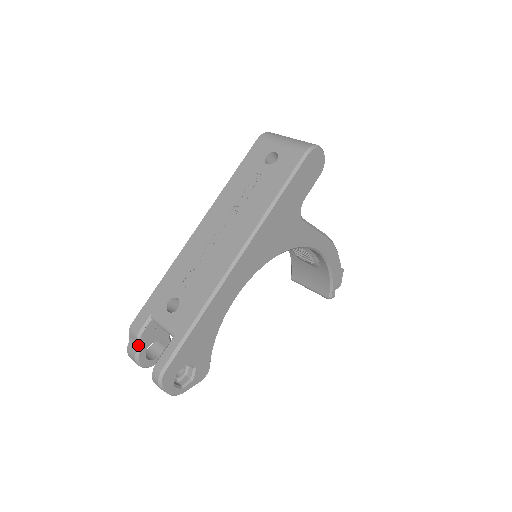
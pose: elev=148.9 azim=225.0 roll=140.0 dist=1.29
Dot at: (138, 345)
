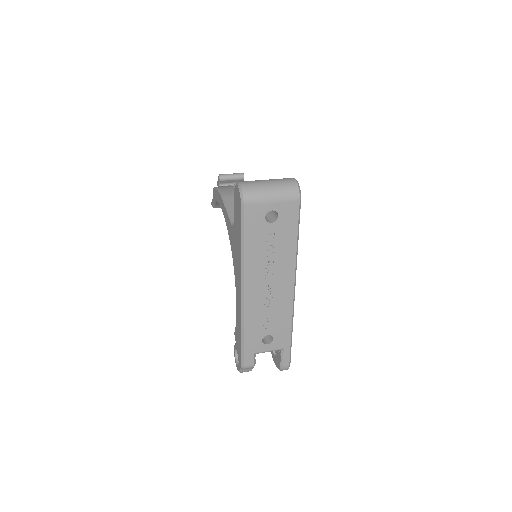
Dot at: occluded
